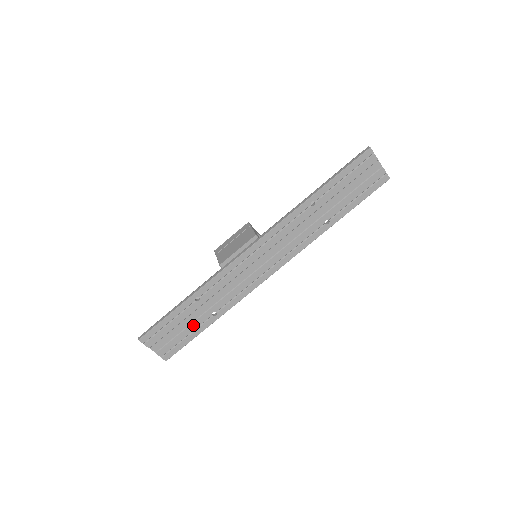
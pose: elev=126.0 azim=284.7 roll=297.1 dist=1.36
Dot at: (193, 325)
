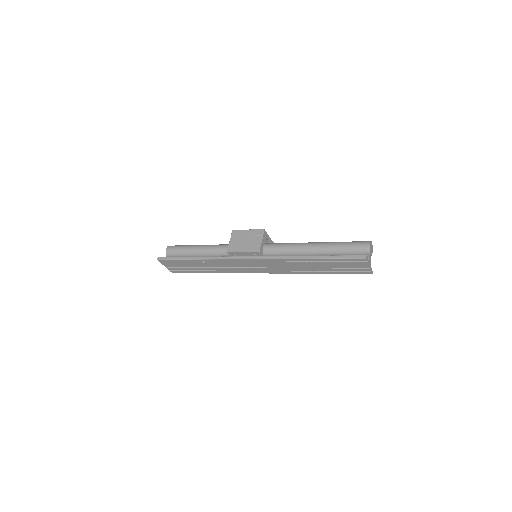
Dot at: (196, 268)
